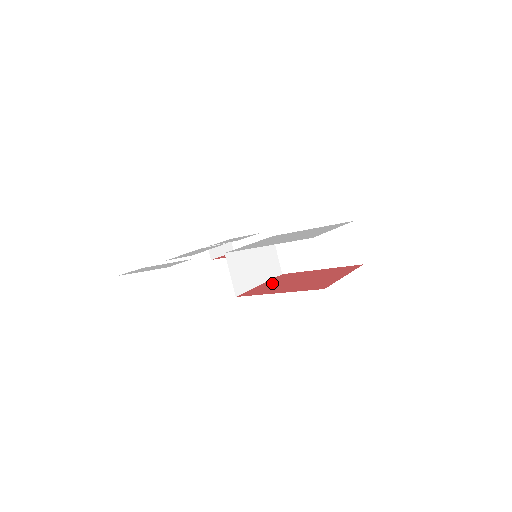
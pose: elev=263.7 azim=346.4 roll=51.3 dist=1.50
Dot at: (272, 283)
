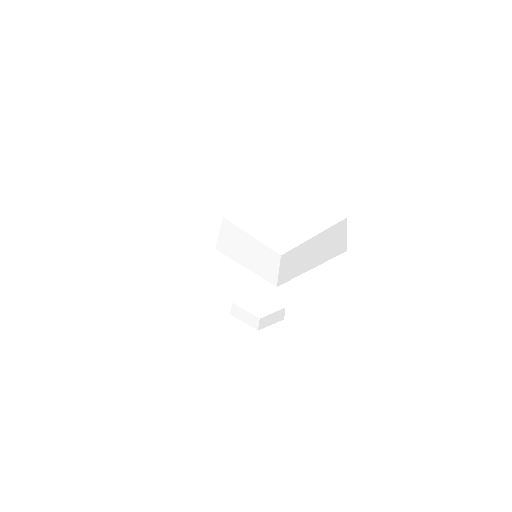
Dot at: occluded
